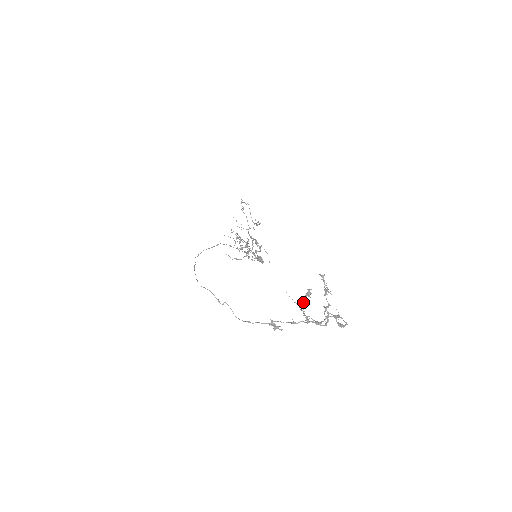
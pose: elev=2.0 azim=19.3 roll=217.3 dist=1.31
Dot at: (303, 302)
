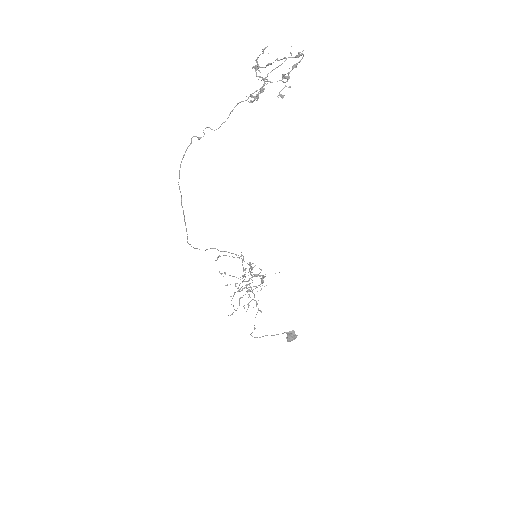
Dot at: (259, 77)
